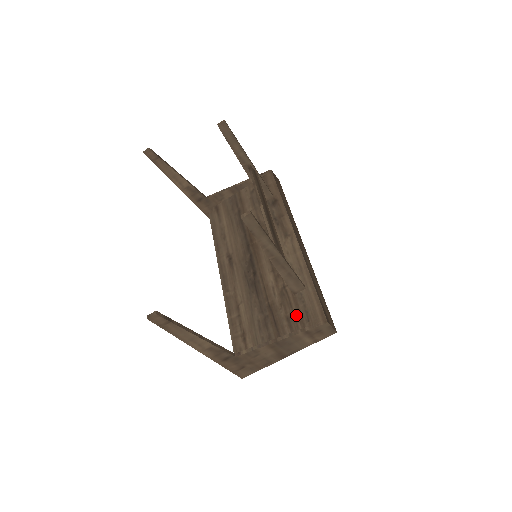
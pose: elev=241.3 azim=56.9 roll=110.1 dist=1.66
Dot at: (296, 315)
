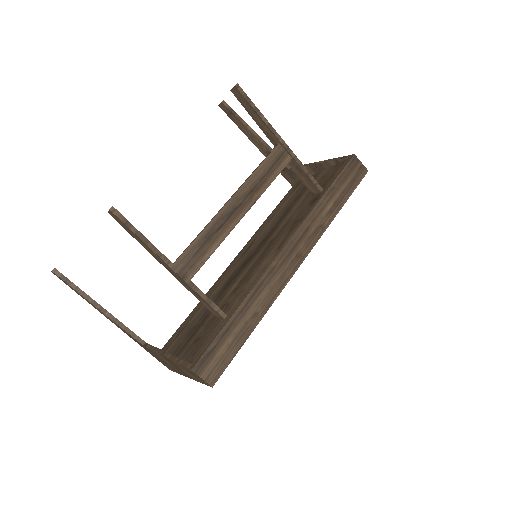
Dot at: (198, 341)
